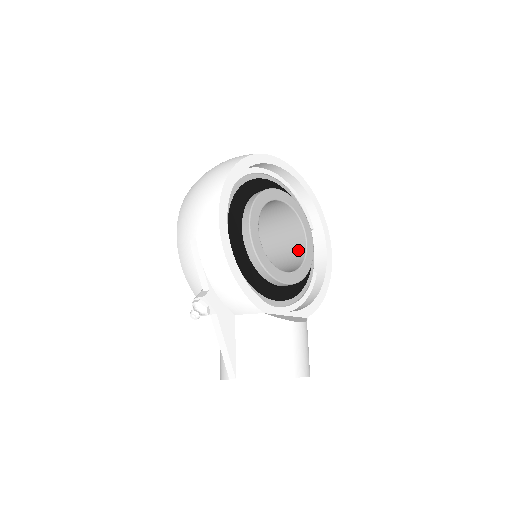
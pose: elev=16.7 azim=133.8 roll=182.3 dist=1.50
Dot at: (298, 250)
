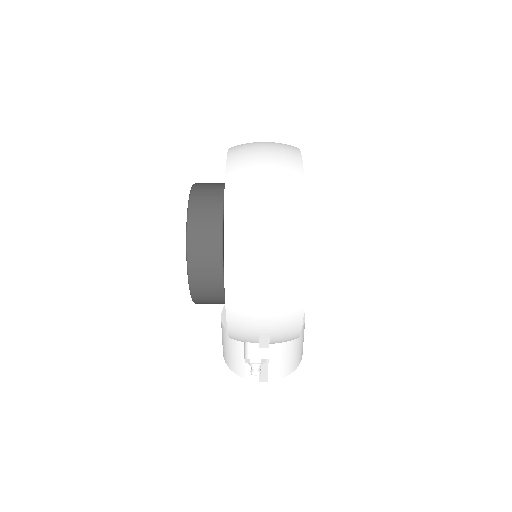
Dot at: occluded
